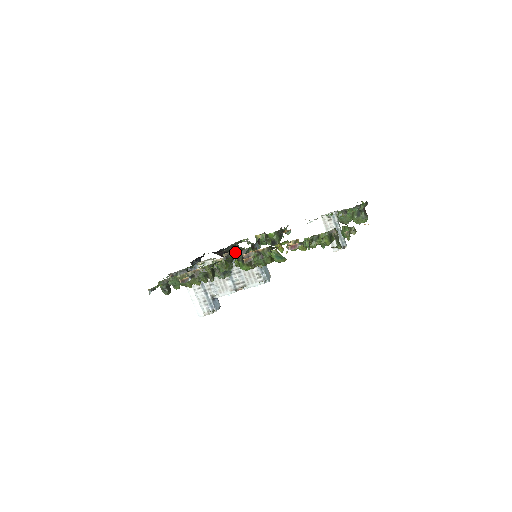
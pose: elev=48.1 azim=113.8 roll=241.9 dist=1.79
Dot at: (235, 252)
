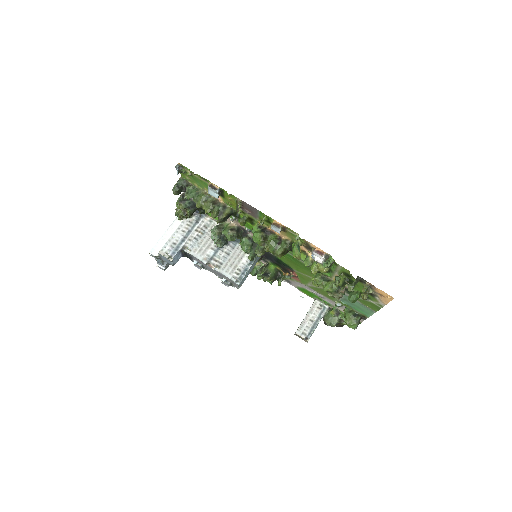
Dot at: (249, 234)
